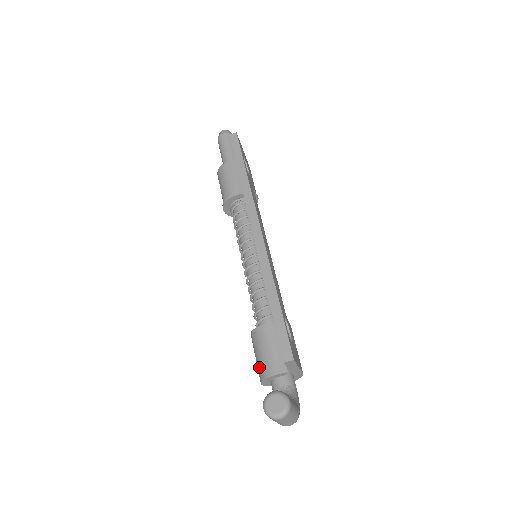
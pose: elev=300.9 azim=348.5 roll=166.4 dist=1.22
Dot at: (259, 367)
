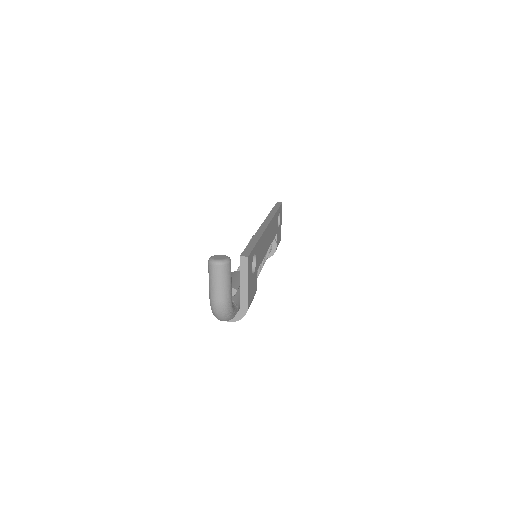
Dot at: occluded
